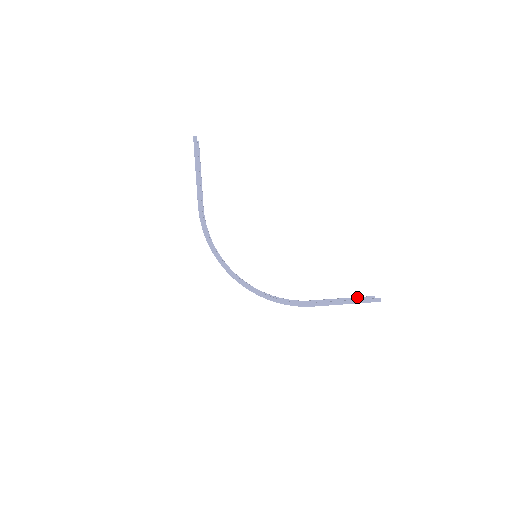
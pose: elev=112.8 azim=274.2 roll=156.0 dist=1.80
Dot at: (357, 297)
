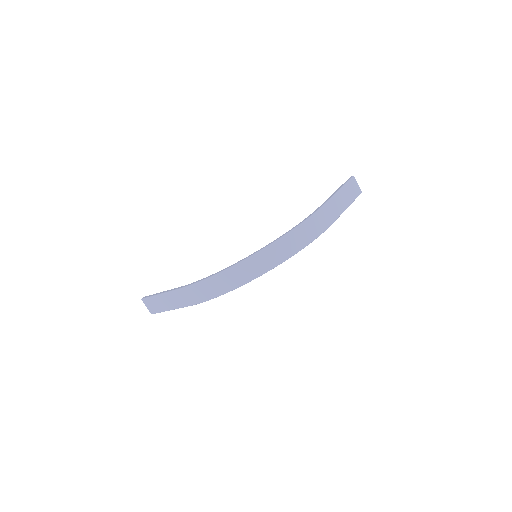
Dot at: occluded
